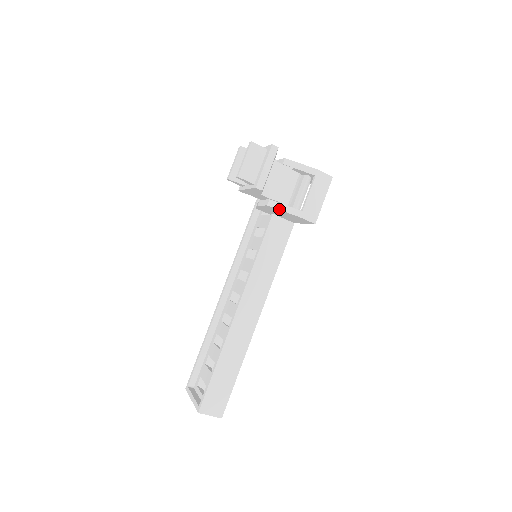
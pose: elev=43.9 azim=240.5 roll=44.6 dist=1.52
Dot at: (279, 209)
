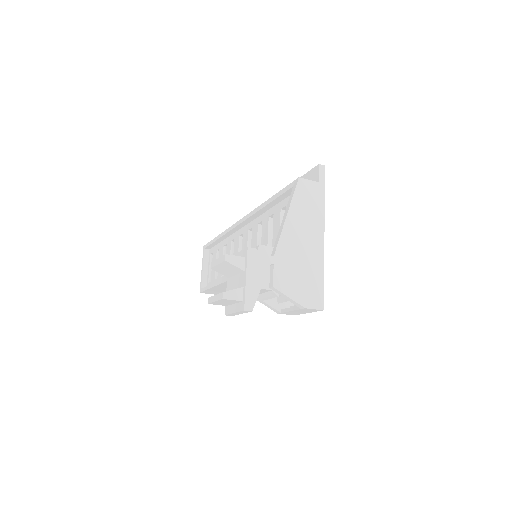
Dot at: (259, 301)
